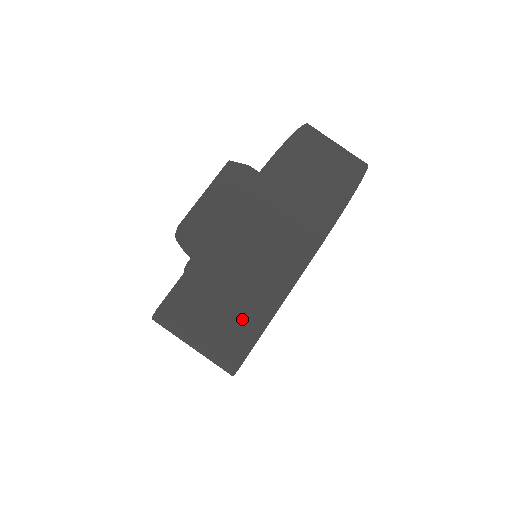
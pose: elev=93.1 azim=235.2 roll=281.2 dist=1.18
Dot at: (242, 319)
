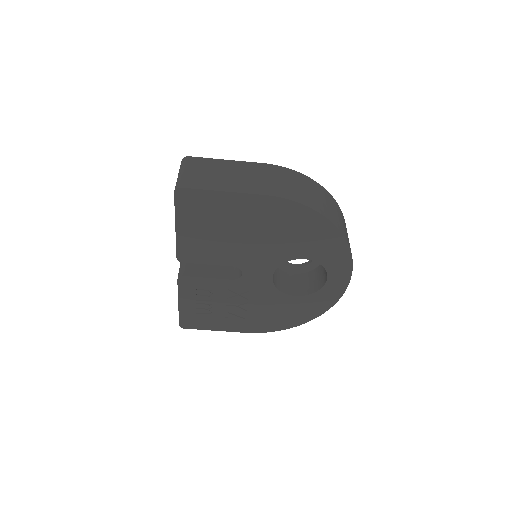
Dot at: (205, 181)
